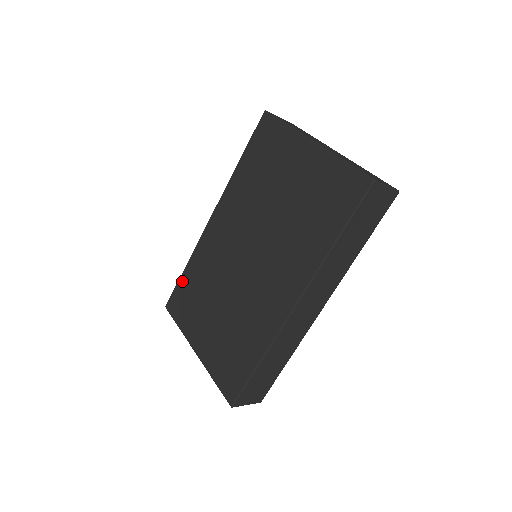
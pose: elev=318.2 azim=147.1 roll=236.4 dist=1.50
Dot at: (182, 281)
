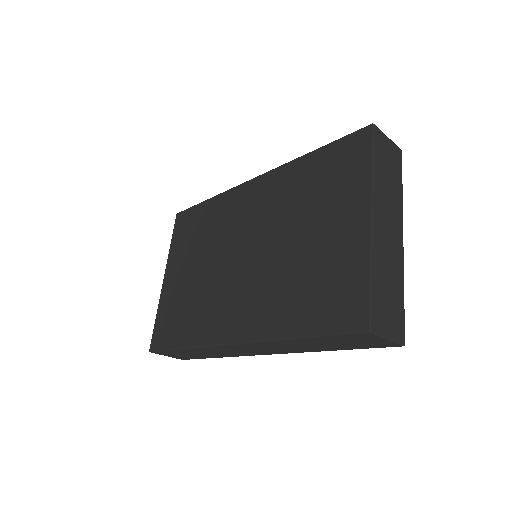
Dot at: (198, 208)
